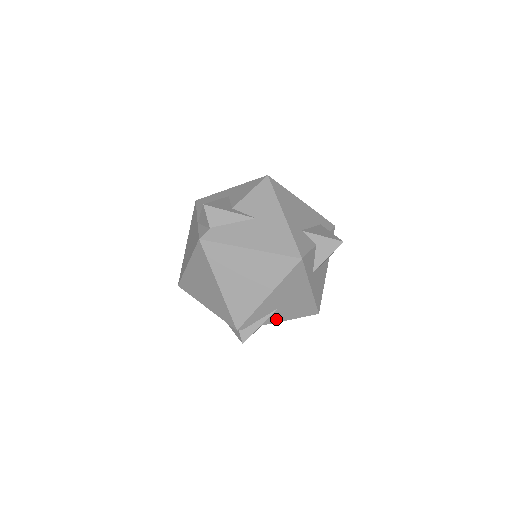
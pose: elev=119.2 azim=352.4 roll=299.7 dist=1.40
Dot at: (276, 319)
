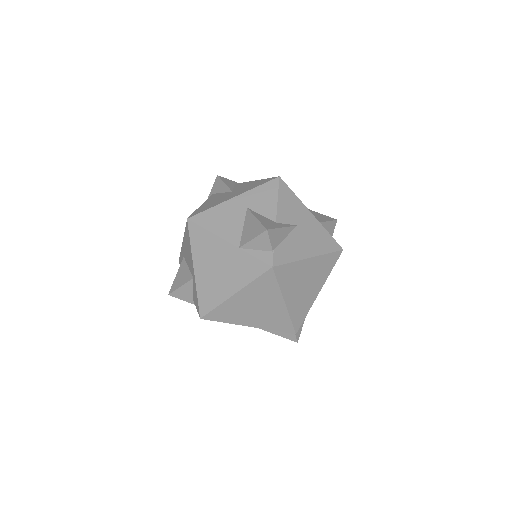
Dot at: occluded
